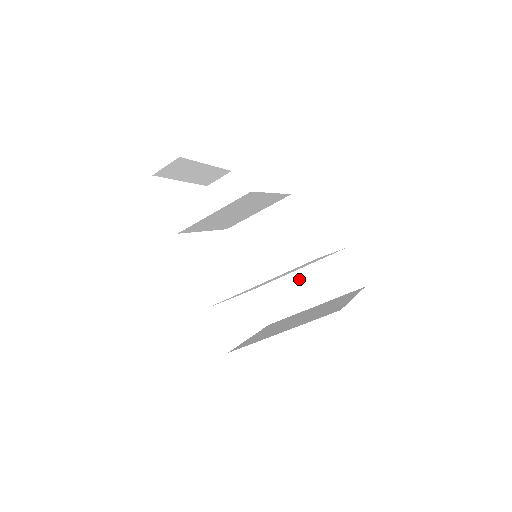
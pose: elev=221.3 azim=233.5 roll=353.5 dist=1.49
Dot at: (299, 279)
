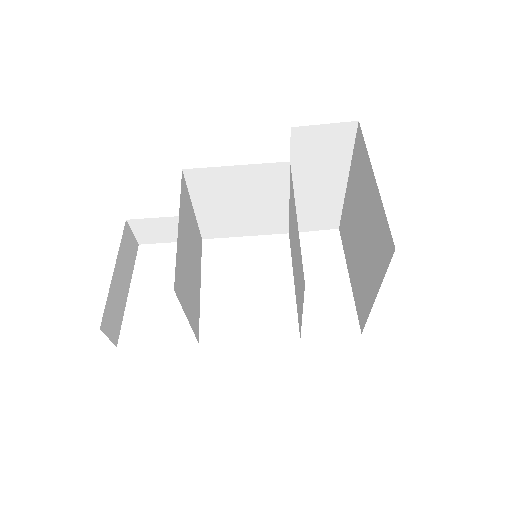
Dot at: (302, 190)
